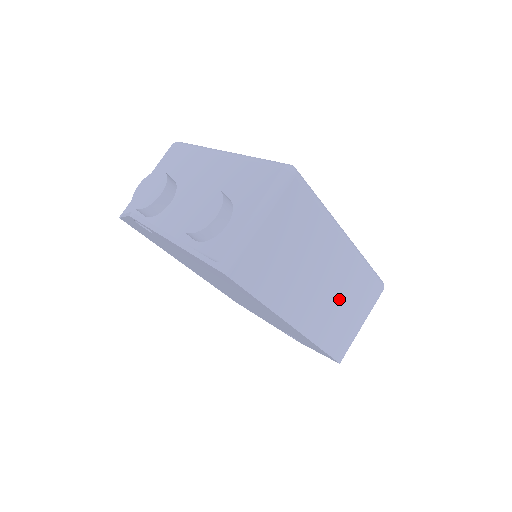
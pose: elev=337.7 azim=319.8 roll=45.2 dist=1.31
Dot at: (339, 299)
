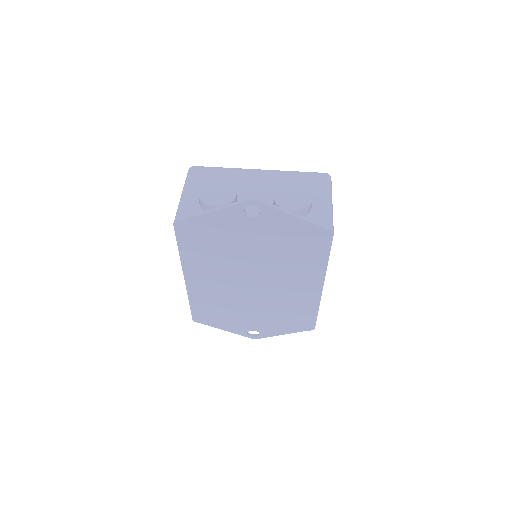
Dot at: occluded
